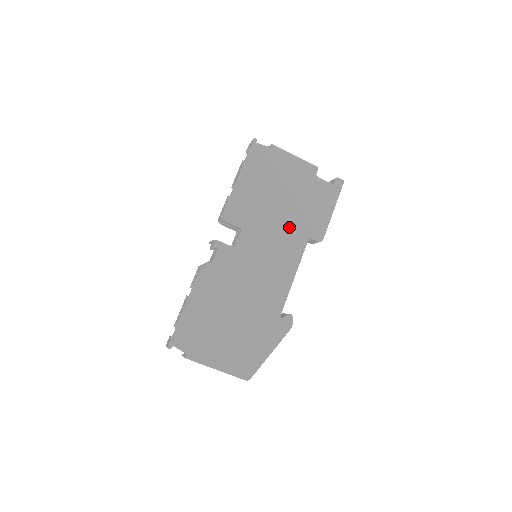
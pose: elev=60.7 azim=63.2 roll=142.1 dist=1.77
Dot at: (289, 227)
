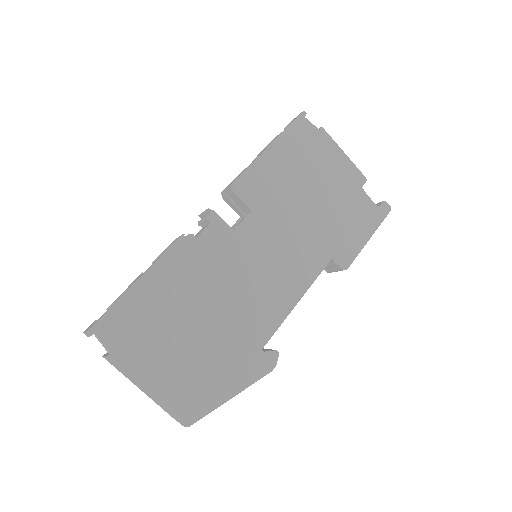
Dot at: (311, 235)
